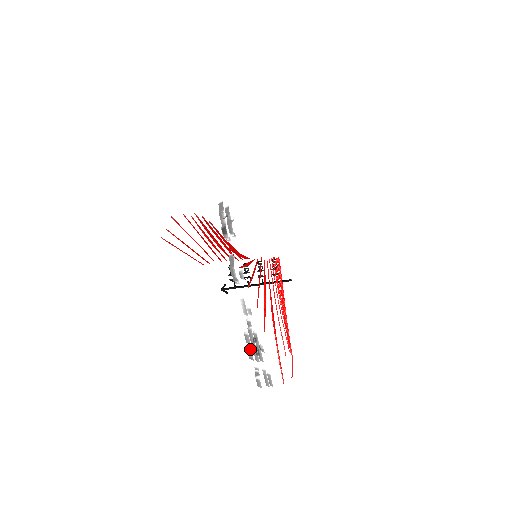
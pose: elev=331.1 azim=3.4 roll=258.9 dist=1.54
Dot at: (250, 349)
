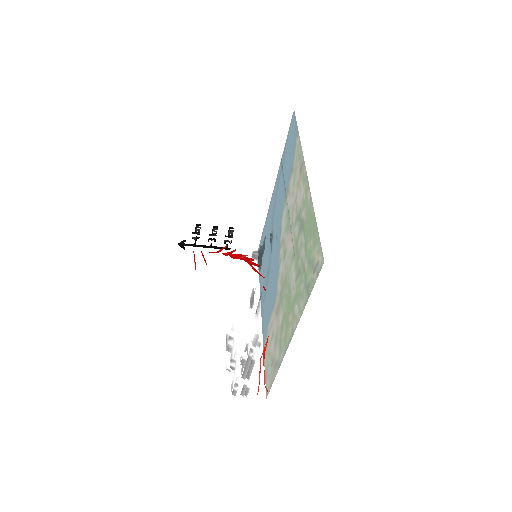
Dot at: (234, 360)
